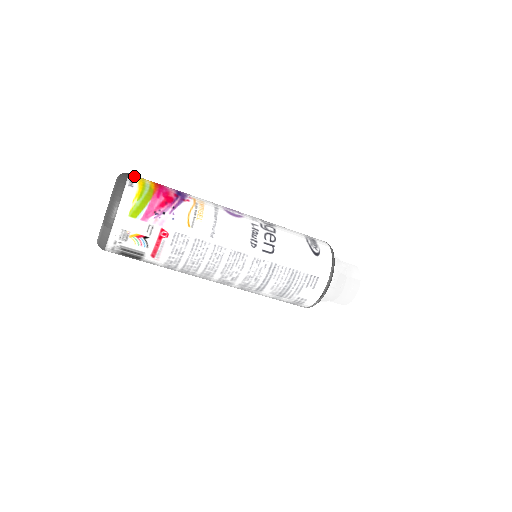
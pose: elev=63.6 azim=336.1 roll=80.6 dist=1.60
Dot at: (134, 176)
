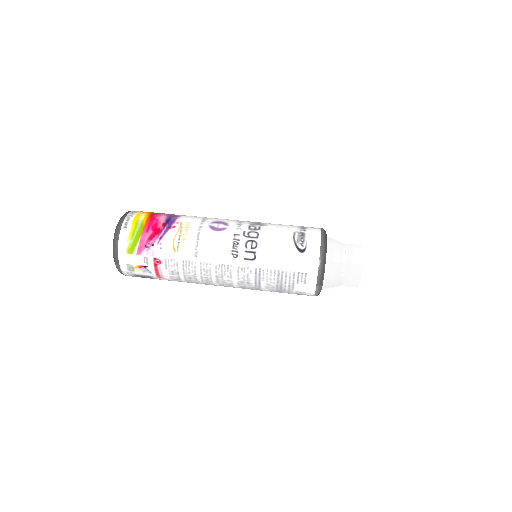
Dot at: (131, 215)
